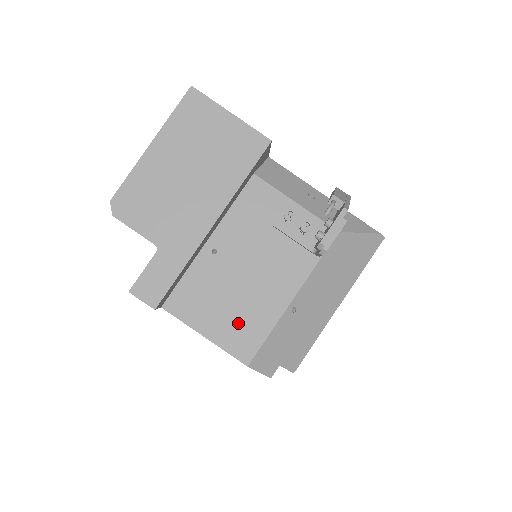
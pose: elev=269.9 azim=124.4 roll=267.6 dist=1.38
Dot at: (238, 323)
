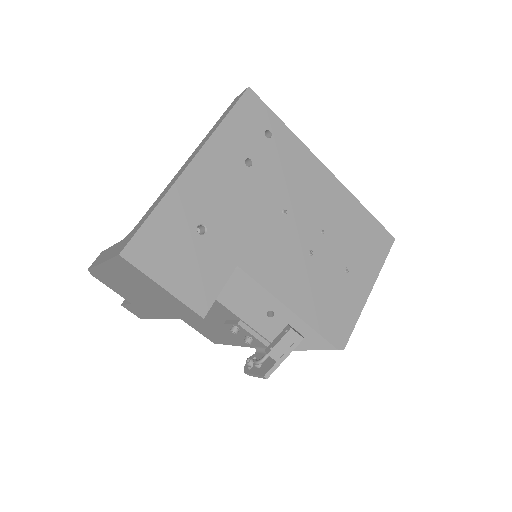
Dot at: (206, 331)
